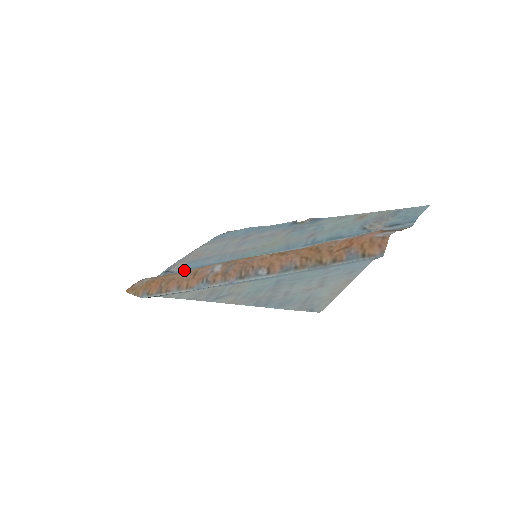
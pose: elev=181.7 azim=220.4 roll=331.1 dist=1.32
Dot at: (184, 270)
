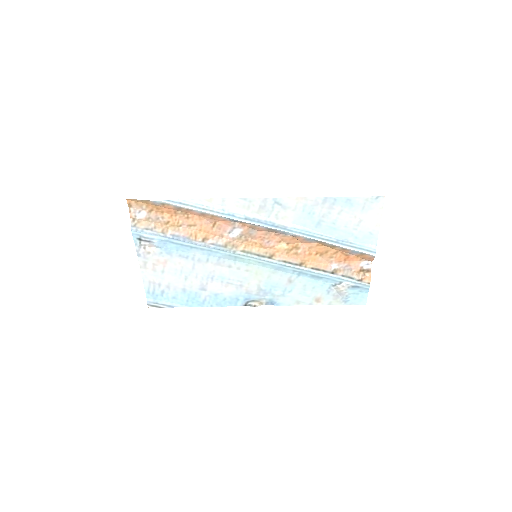
Dot at: (170, 241)
